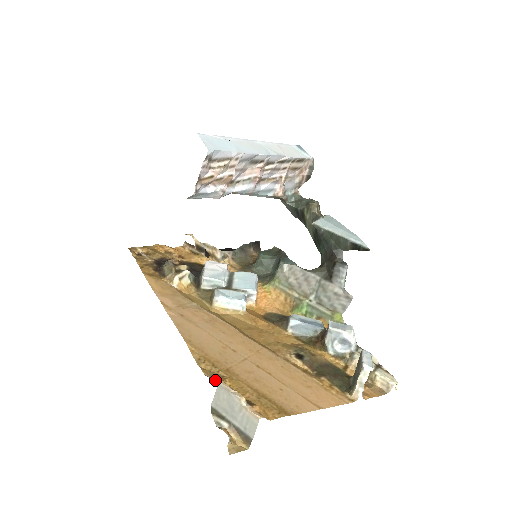
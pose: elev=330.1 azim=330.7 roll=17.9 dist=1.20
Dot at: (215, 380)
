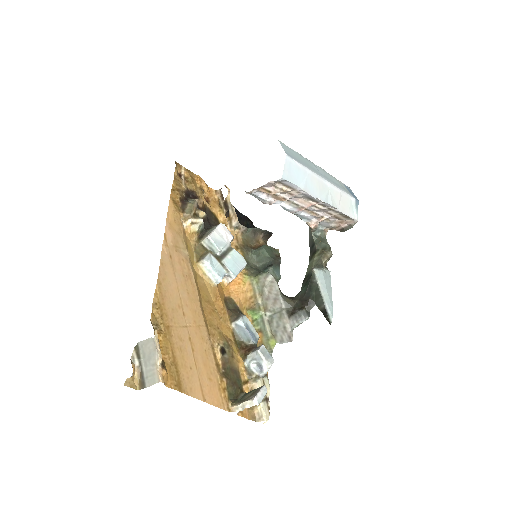
Dot at: (154, 330)
